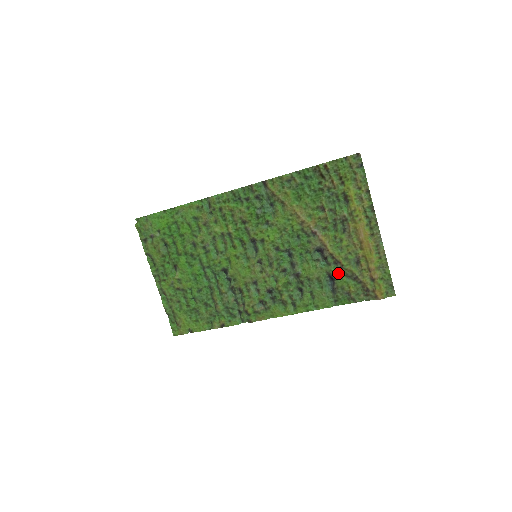
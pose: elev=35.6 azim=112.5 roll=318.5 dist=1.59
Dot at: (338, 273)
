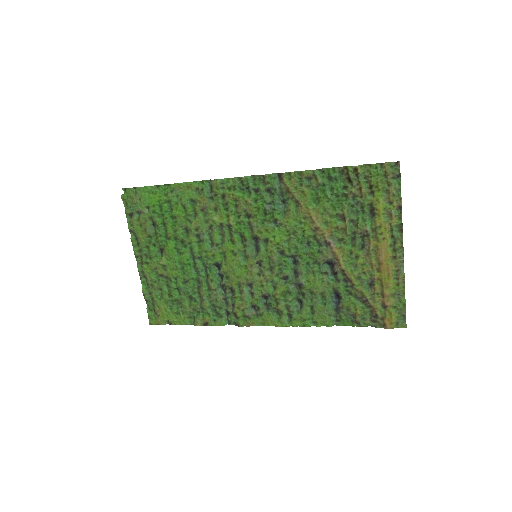
Dot at: (346, 292)
